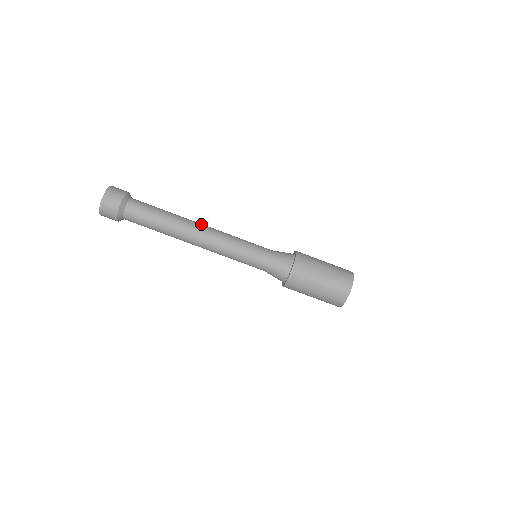
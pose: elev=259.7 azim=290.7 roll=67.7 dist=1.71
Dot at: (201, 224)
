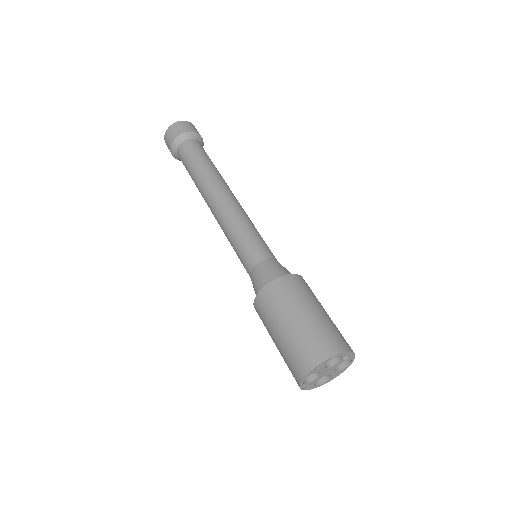
Dot at: occluded
